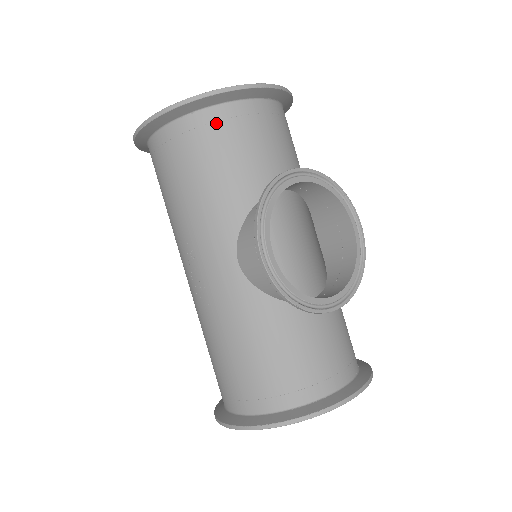
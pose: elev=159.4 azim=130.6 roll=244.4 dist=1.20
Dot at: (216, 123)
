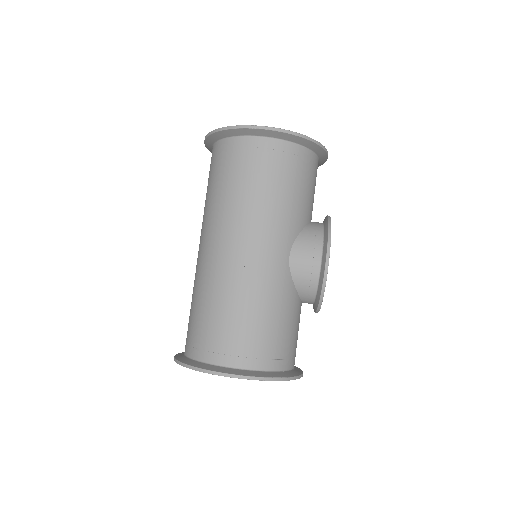
Dot at: (309, 162)
